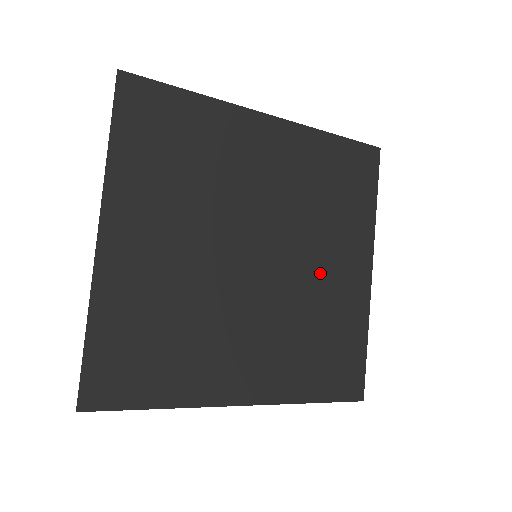
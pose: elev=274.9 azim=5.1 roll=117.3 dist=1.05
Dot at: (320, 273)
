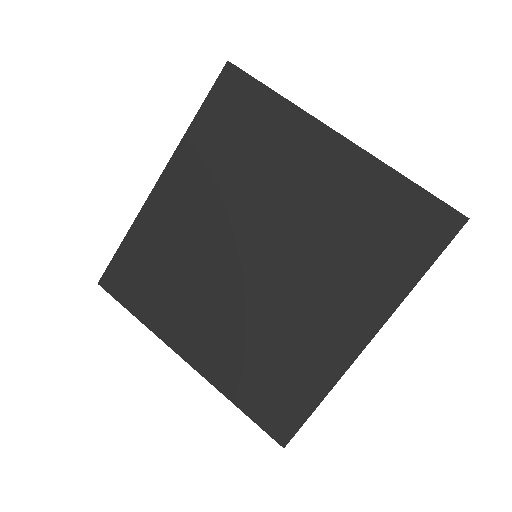
Dot at: (305, 200)
